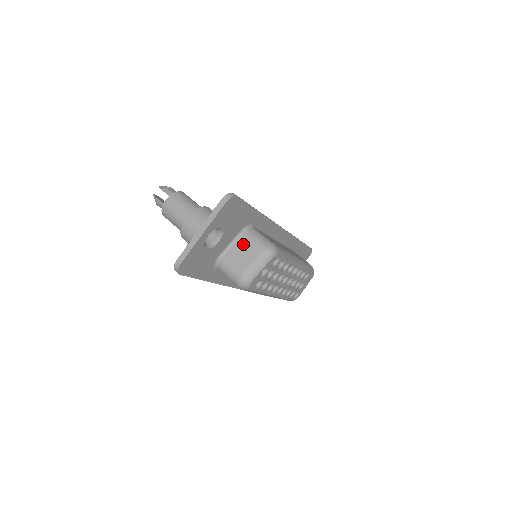
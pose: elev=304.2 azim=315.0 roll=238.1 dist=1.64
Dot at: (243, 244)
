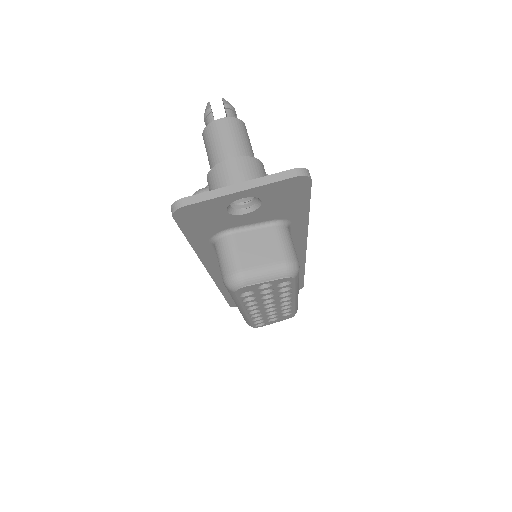
Dot at: (266, 237)
